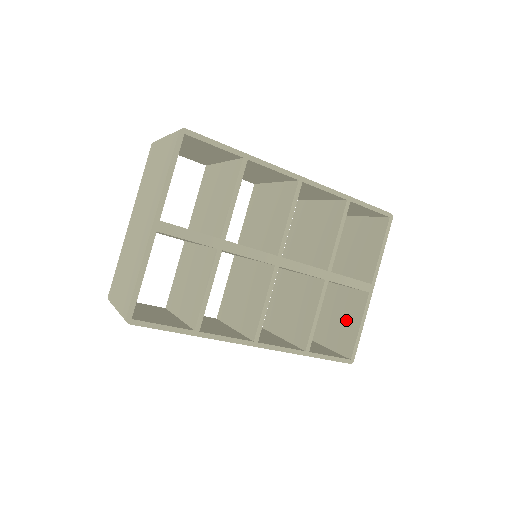
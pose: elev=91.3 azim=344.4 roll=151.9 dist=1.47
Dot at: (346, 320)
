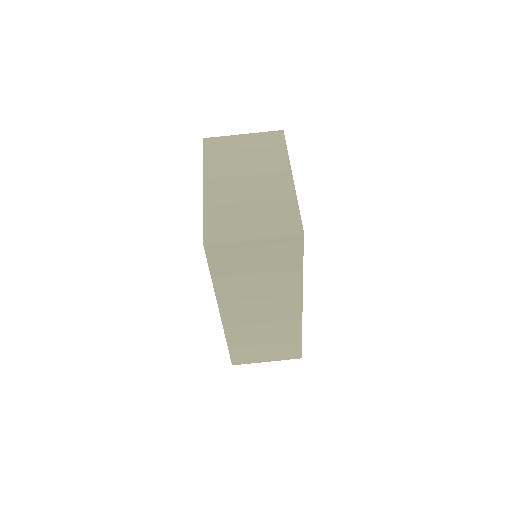
Dot at: occluded
